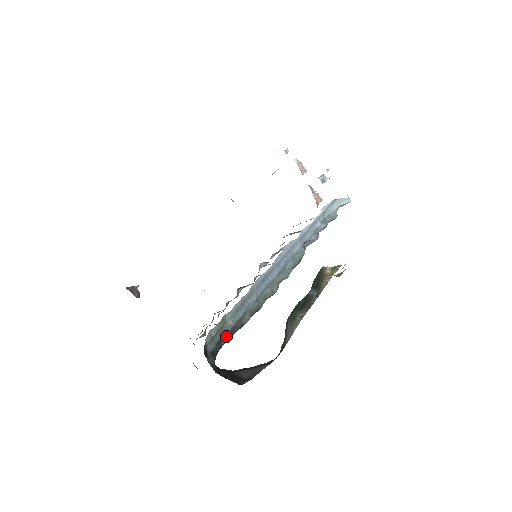
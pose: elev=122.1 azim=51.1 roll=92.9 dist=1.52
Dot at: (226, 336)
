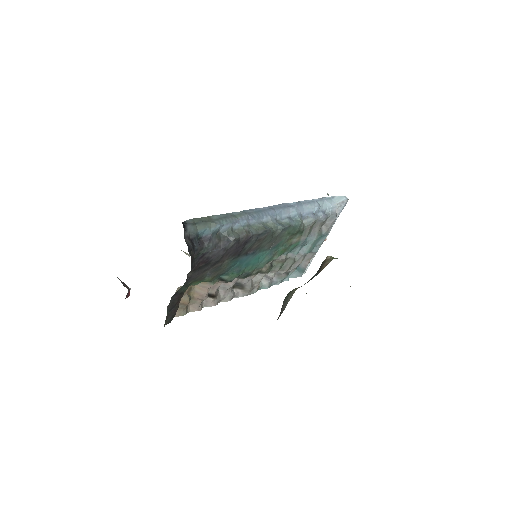
Dot at: (209, 237)
